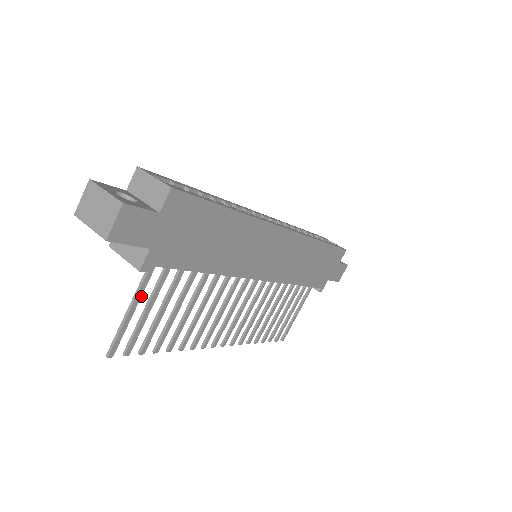
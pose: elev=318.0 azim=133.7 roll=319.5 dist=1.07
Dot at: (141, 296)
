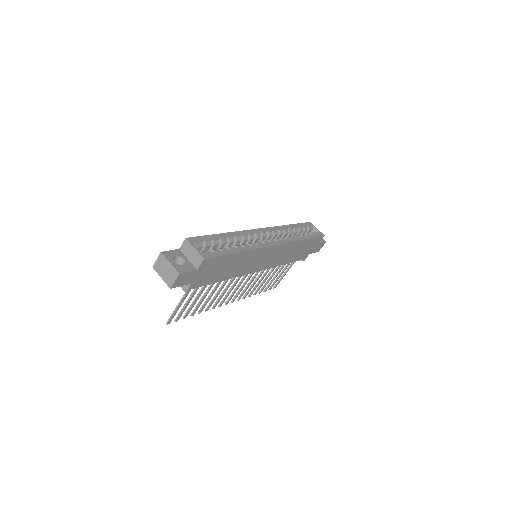
Dot at: (185, 298)
